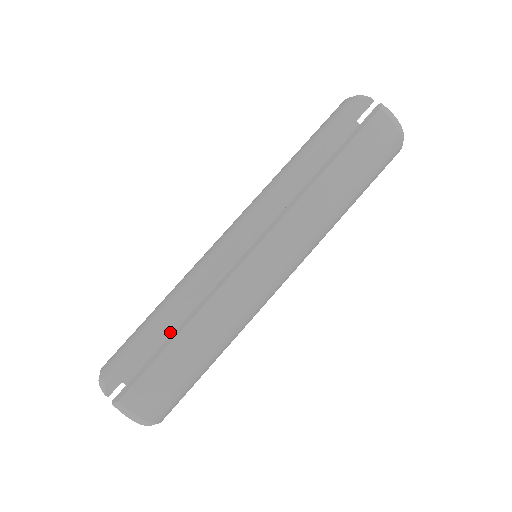
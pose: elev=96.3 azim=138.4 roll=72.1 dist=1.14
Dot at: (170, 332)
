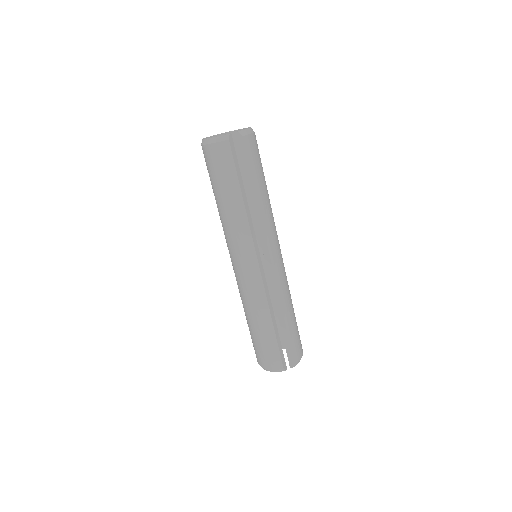
Dot at: occluded
